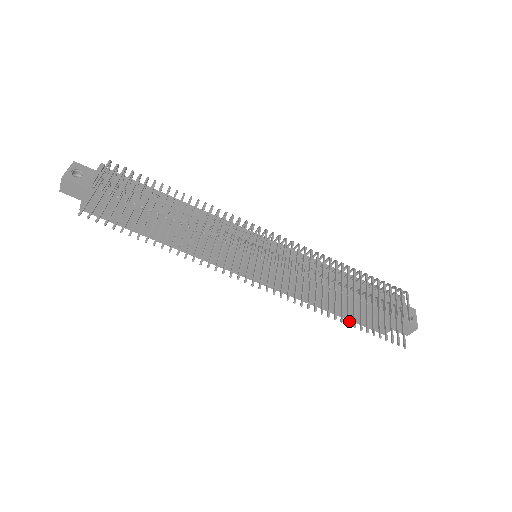
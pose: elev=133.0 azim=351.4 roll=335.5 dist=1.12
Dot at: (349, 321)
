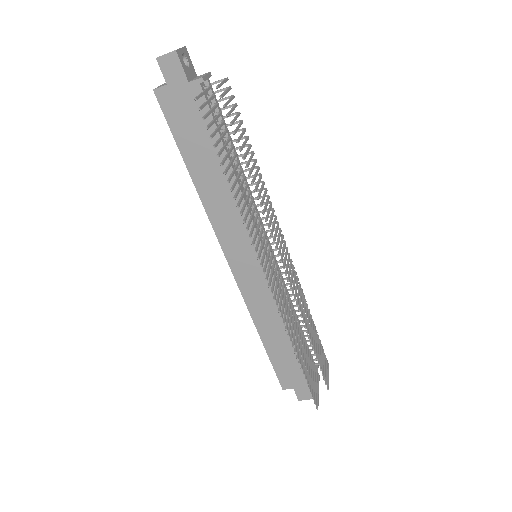
Dot at: occluded
